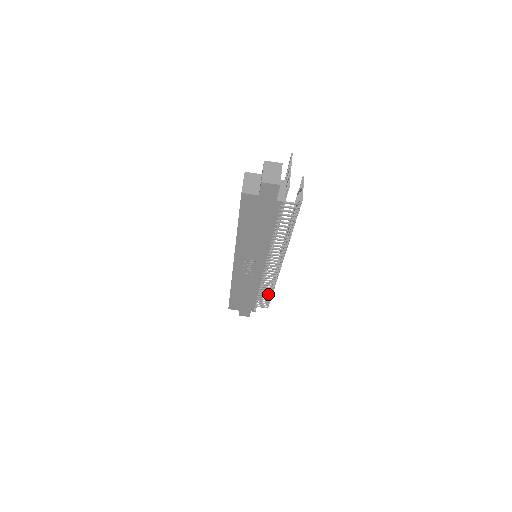
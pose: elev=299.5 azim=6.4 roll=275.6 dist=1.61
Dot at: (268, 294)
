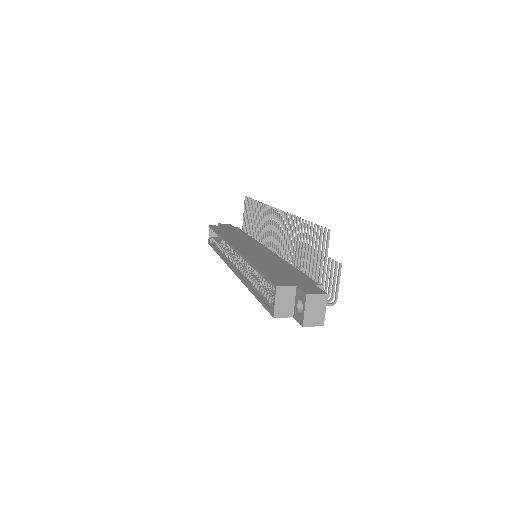
Dot at: occluded
